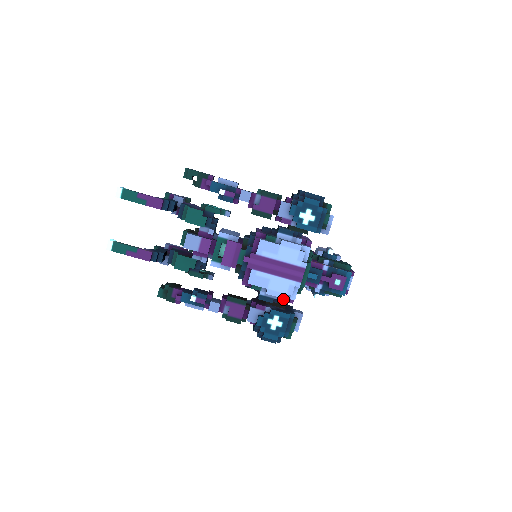
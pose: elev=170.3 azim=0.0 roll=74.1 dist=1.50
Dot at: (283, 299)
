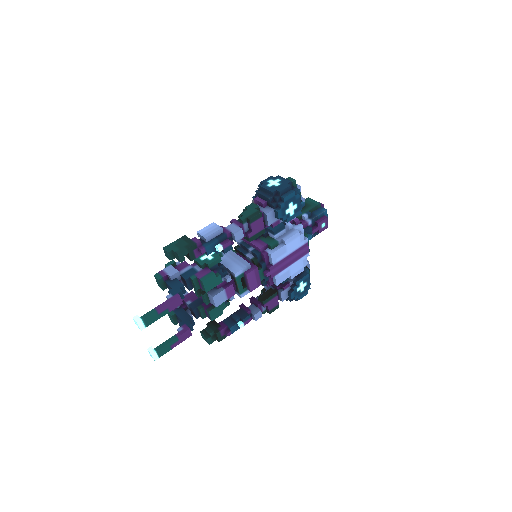
Dot at: occluded
